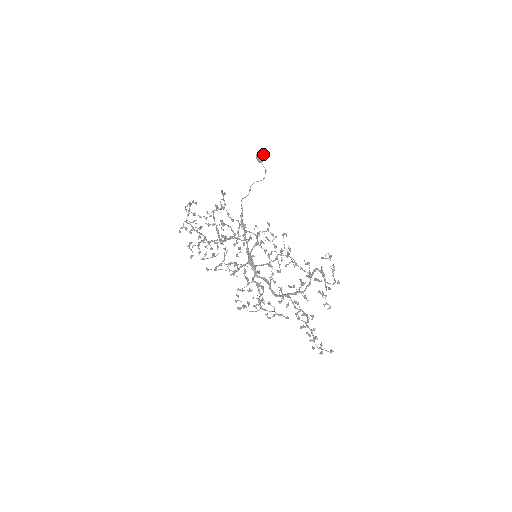
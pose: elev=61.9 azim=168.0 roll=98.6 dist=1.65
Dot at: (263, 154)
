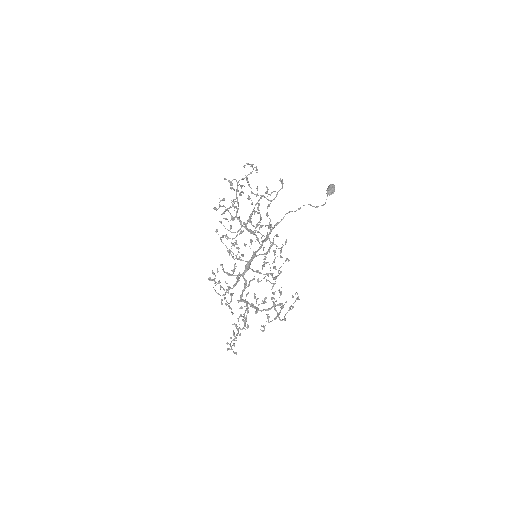
Dot at: occluded
